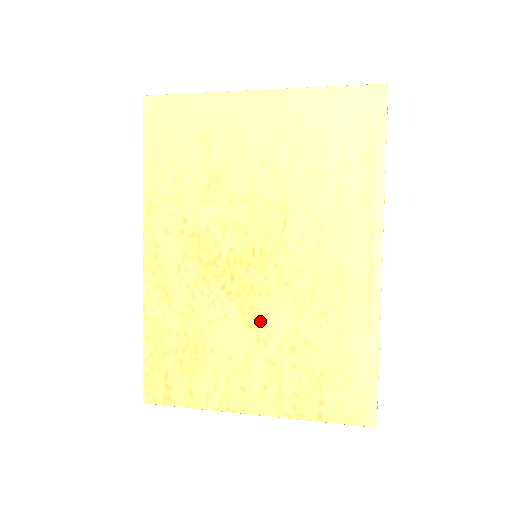
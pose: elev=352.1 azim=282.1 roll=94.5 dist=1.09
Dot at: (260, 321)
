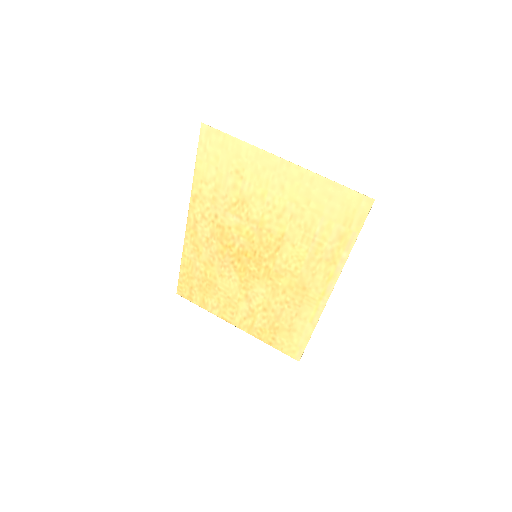
Dot at: (250, 289)
